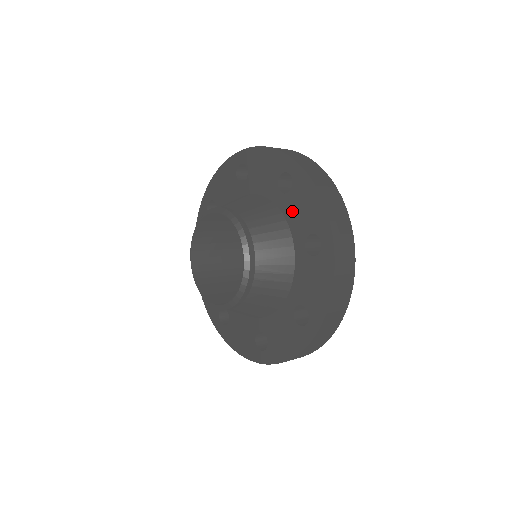
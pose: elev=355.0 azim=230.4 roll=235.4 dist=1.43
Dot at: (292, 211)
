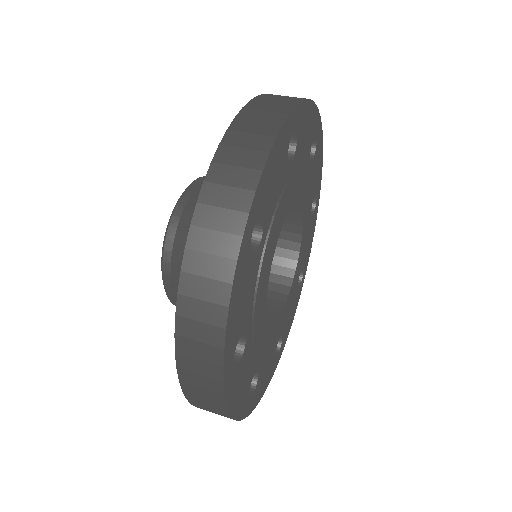
Dot at: occluded
